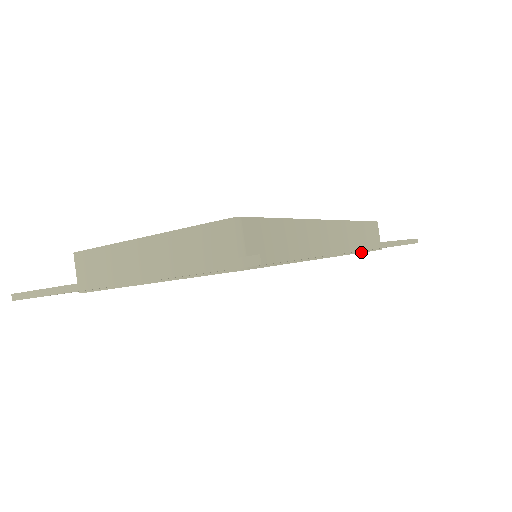
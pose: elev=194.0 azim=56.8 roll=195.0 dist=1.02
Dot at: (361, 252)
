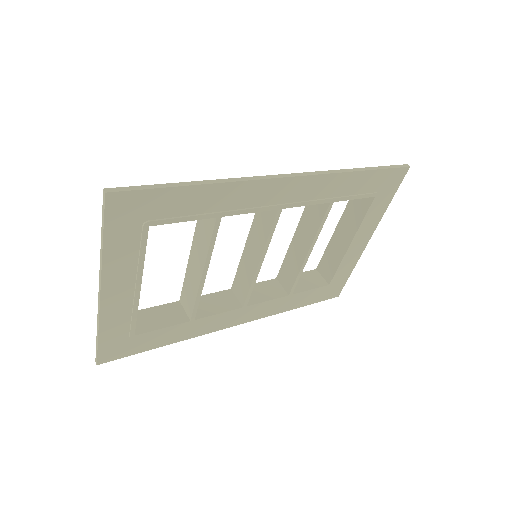
Dot at: (332, 198)
